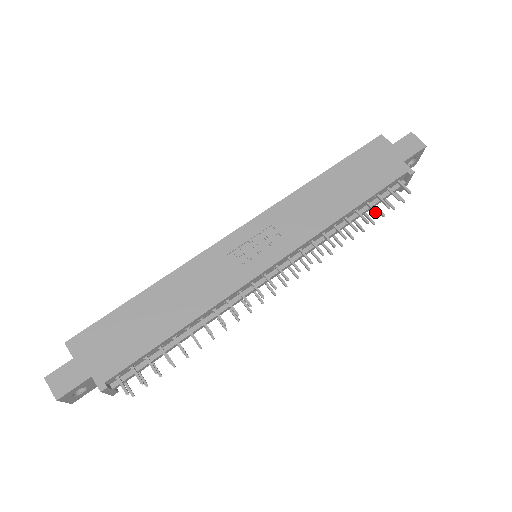
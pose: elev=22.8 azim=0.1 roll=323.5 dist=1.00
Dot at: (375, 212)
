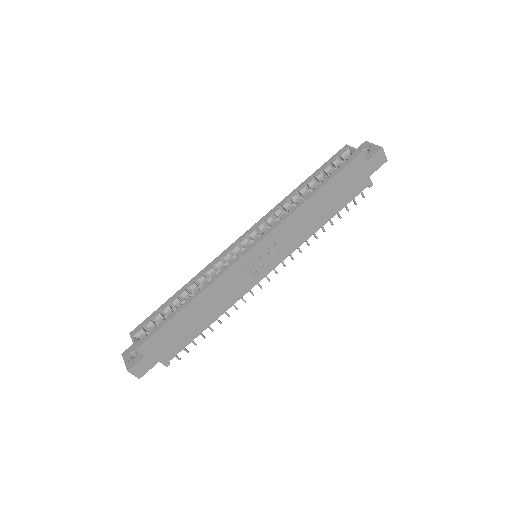
Dot at: (339, 217)
